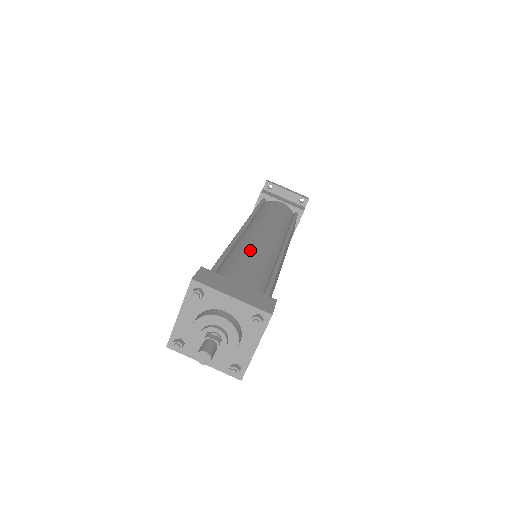
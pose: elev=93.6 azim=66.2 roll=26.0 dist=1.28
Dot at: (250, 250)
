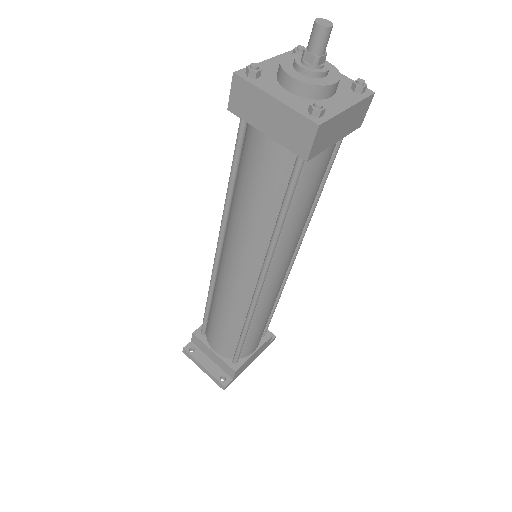
Dot at: occluded
